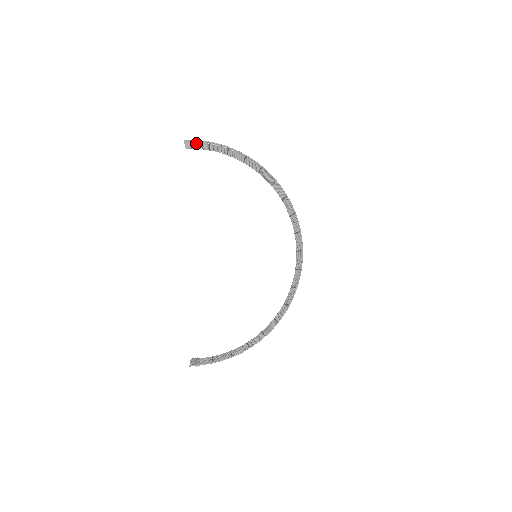
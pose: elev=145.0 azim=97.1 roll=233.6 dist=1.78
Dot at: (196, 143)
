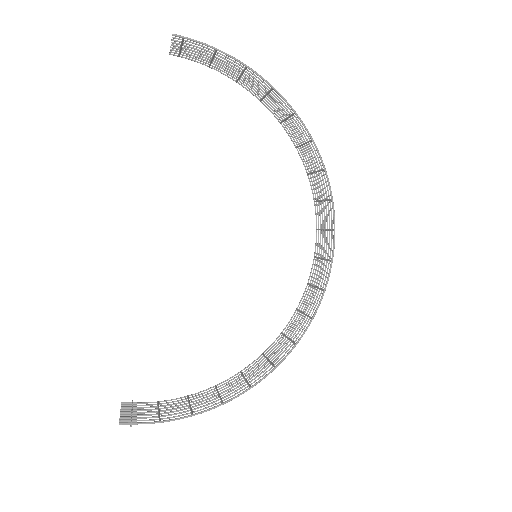
Dot at: occluded
